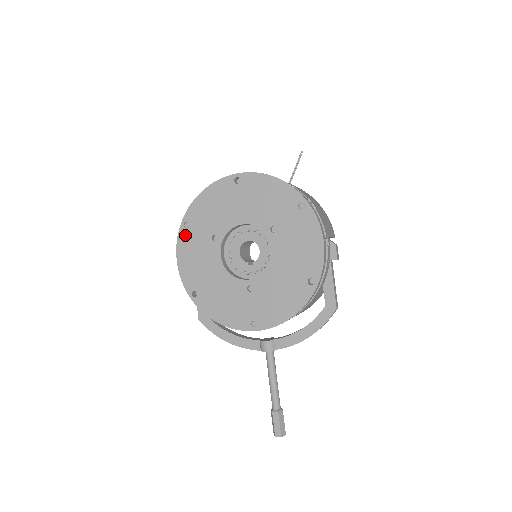
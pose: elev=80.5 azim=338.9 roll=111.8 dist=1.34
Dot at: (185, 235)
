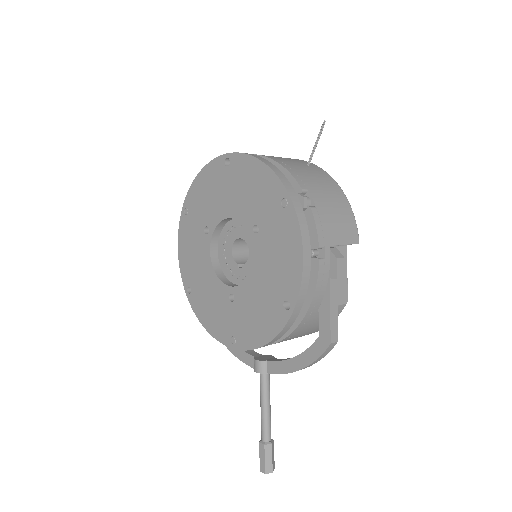
Dot at: (184, 222)
